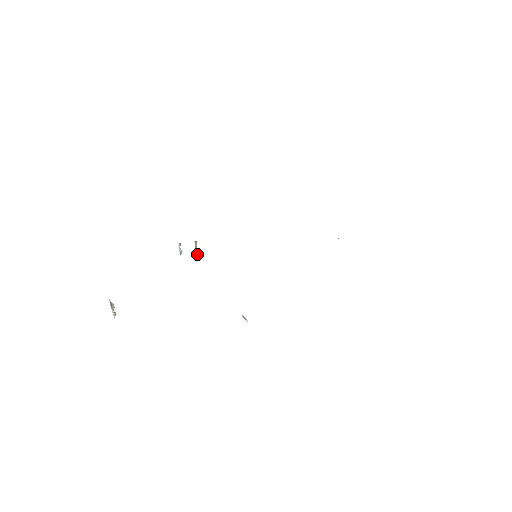
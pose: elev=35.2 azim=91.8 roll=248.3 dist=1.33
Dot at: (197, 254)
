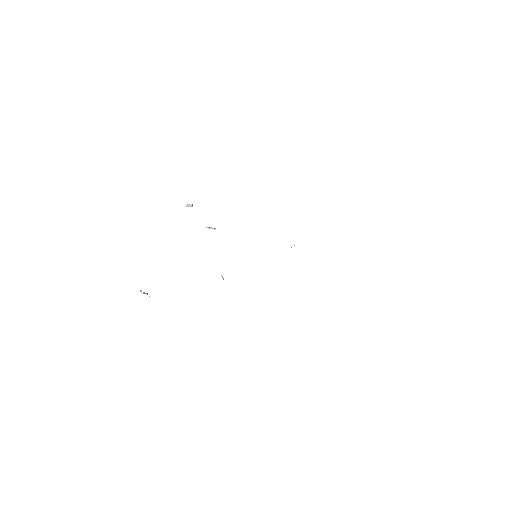
Dot at: (208, 228)
